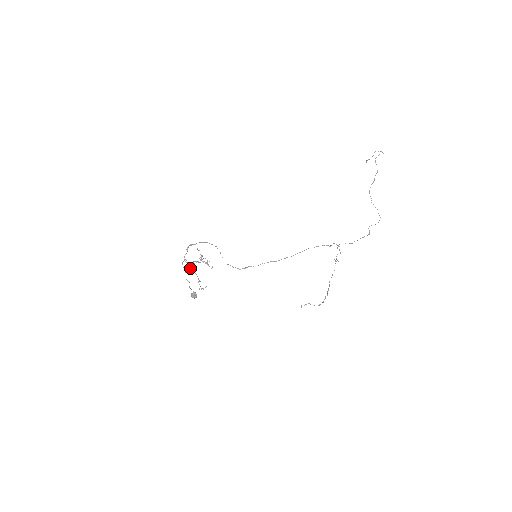
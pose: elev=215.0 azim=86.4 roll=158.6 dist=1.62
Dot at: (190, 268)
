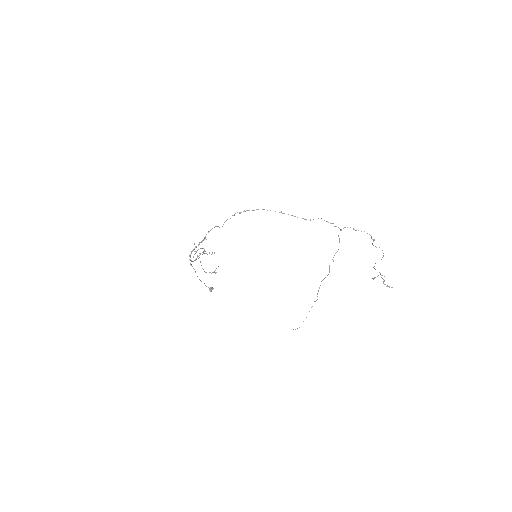
Dot at: (197, 256)
